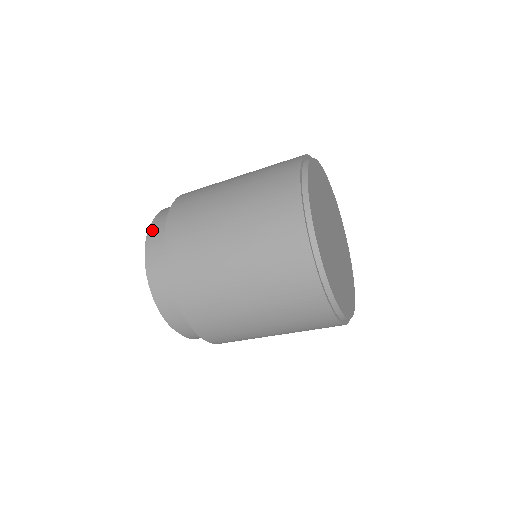
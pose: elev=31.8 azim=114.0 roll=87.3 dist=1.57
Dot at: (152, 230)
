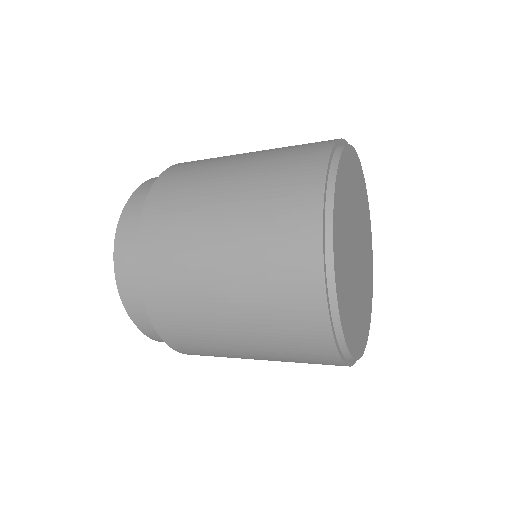
Dot at: (146, 183)
